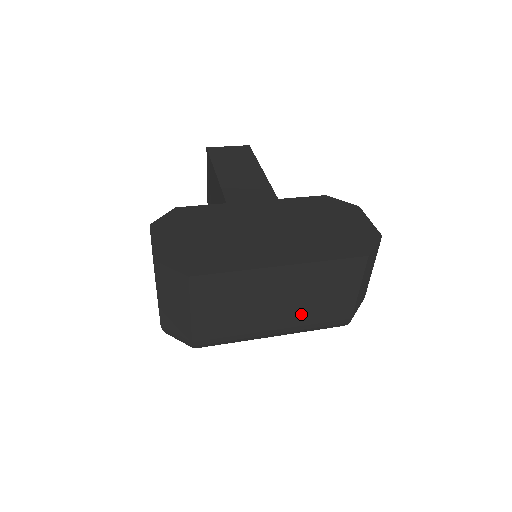
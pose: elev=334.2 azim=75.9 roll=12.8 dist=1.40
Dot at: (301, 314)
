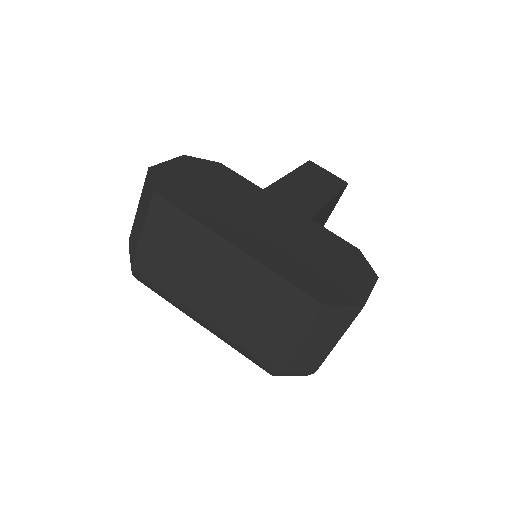
Dot at: (233, 319)
